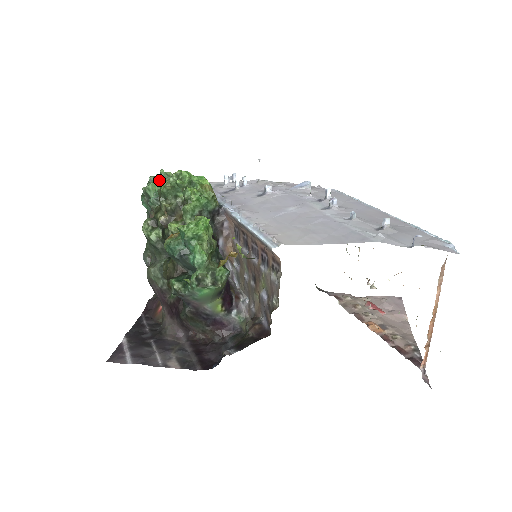
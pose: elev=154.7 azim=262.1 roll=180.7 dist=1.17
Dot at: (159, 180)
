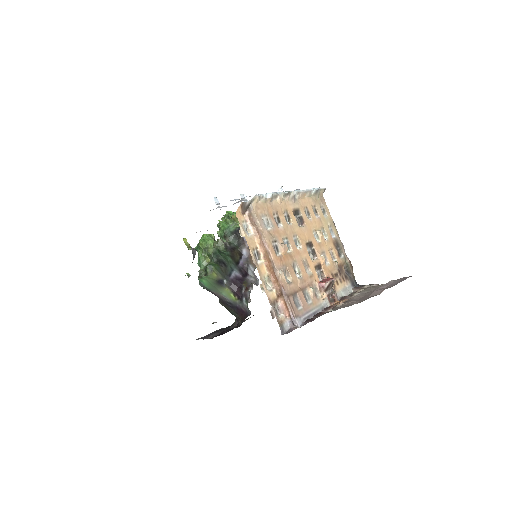
Dot at: occluded
